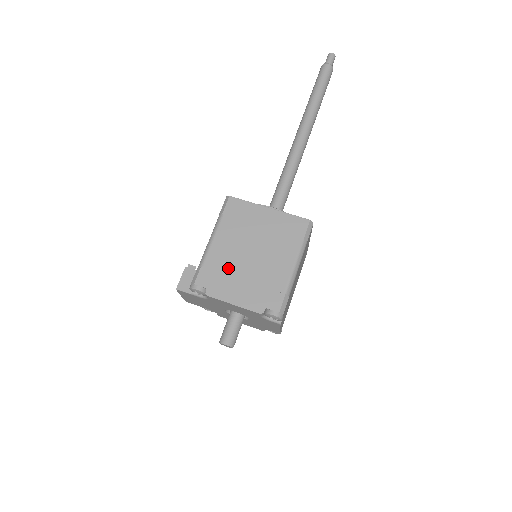
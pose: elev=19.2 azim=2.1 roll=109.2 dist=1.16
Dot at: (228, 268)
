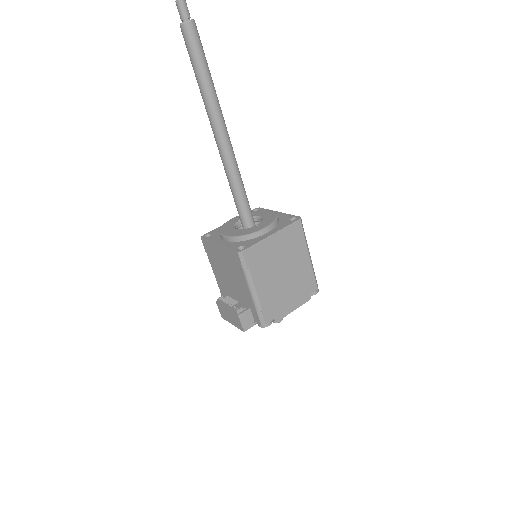
Dot at: (277, 296)
